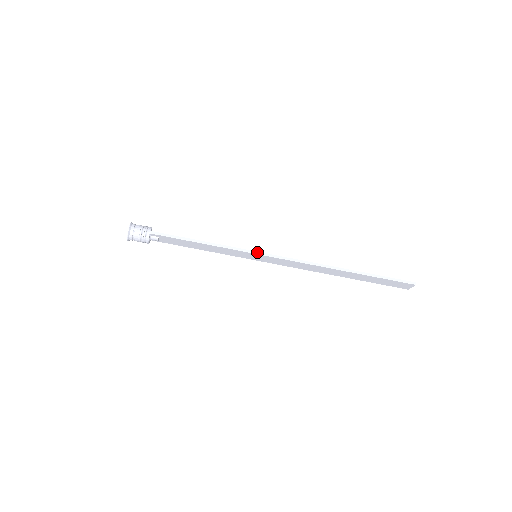
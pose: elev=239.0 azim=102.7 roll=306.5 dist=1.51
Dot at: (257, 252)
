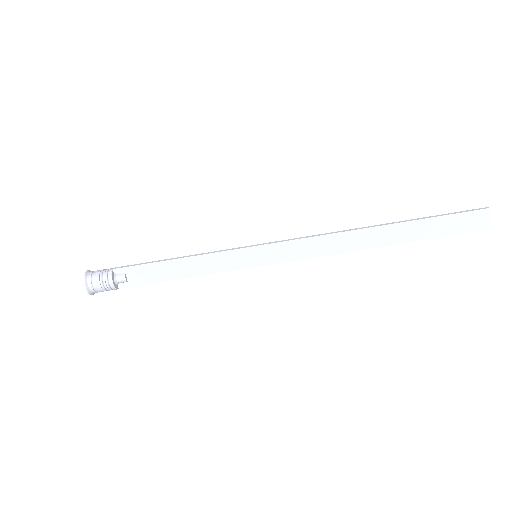
Dot at: (253, 245)
